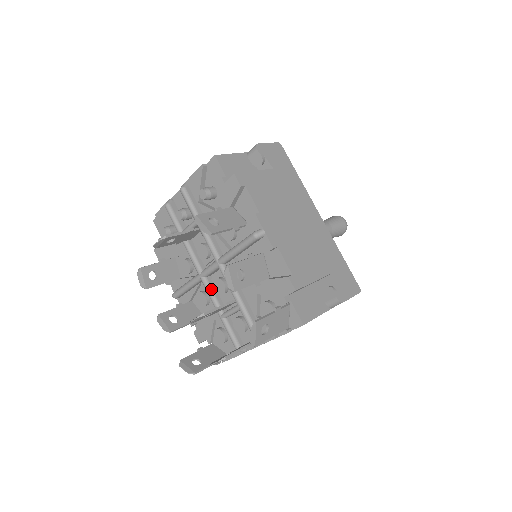
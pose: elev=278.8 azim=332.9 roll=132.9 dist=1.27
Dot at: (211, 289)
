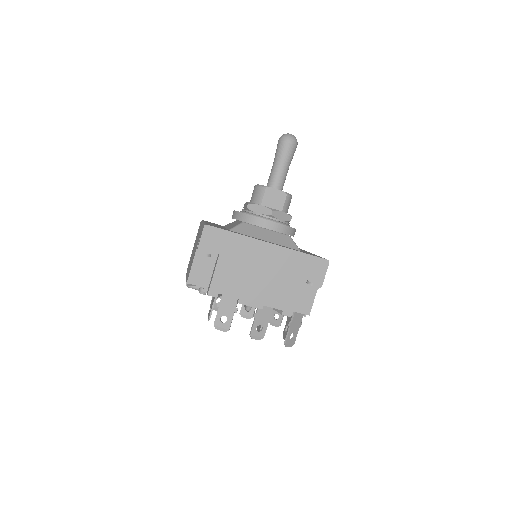
Dot at: occluded
